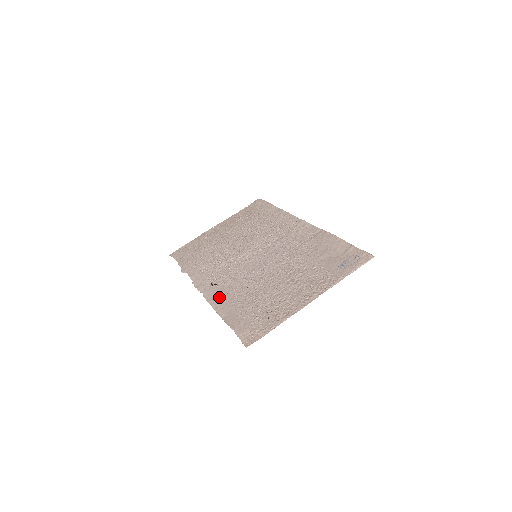
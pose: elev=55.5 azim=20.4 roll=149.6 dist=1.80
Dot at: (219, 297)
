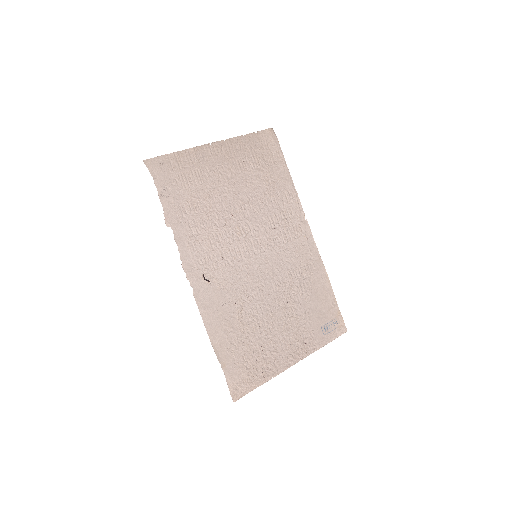
Dot at: (212, 307)
